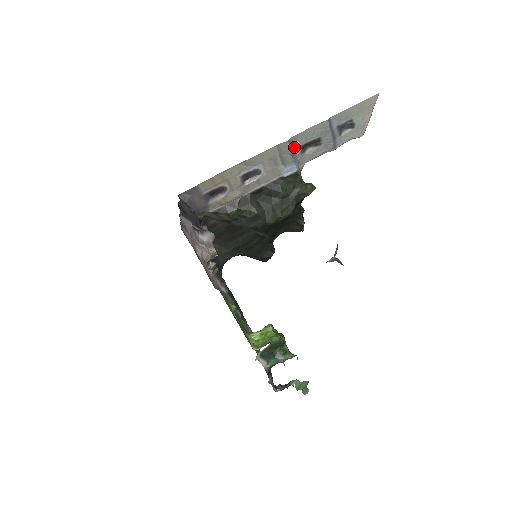
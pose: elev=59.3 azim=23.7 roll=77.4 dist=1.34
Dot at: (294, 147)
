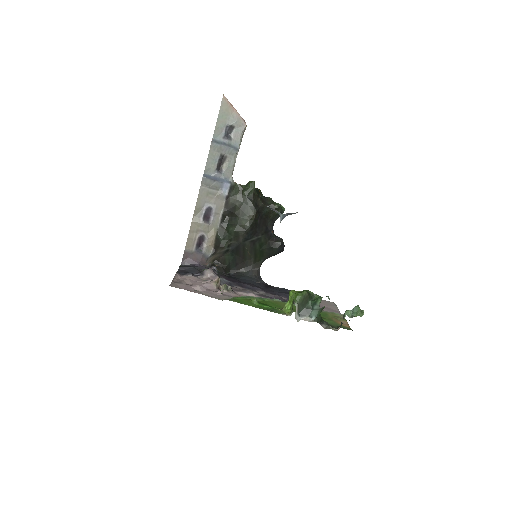
Dot at: (212, 175)
